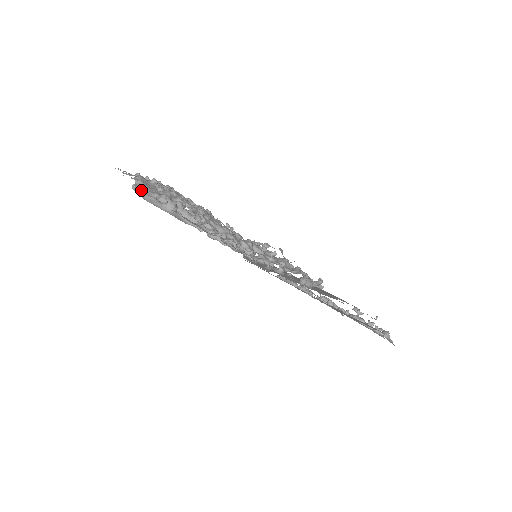
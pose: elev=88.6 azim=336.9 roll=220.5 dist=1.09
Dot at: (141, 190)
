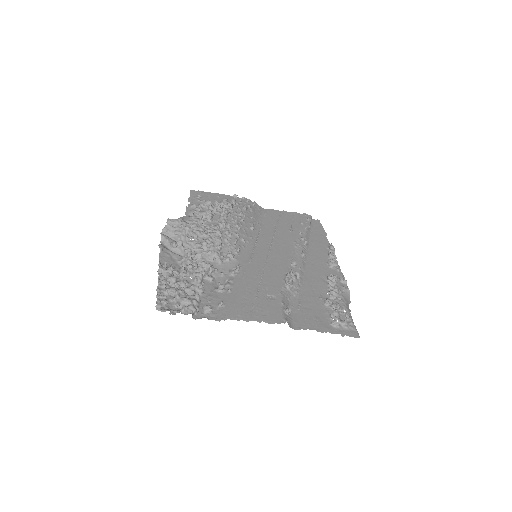
Dot at: (161, 235)
